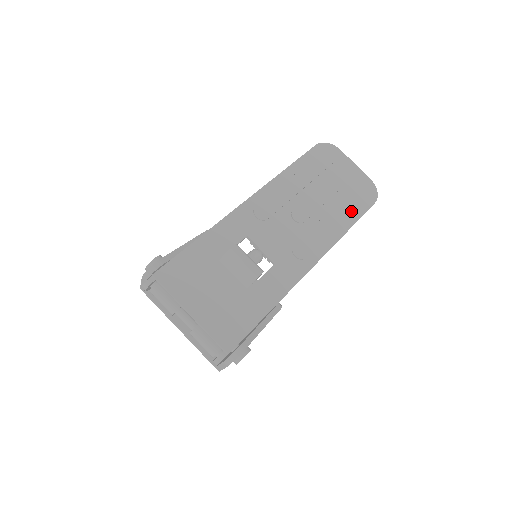
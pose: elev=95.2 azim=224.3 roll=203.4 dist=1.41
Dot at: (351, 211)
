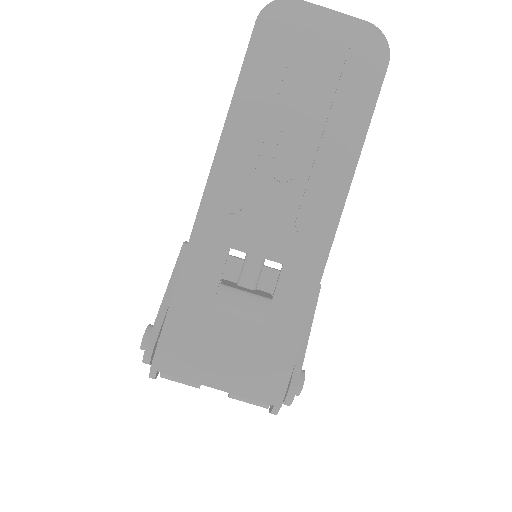
Dot at: (356, 107)
